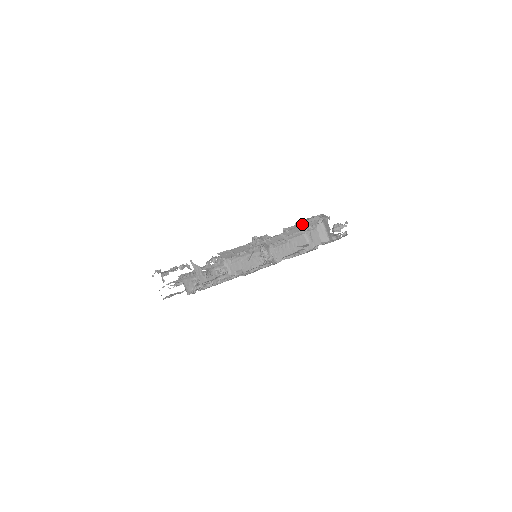
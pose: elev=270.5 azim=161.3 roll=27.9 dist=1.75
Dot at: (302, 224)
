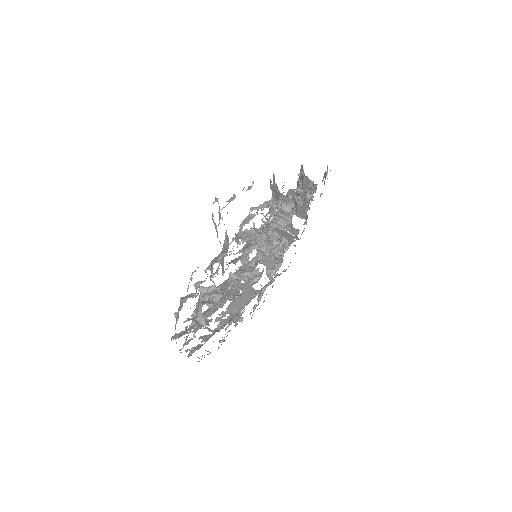
Dot at: occluded
